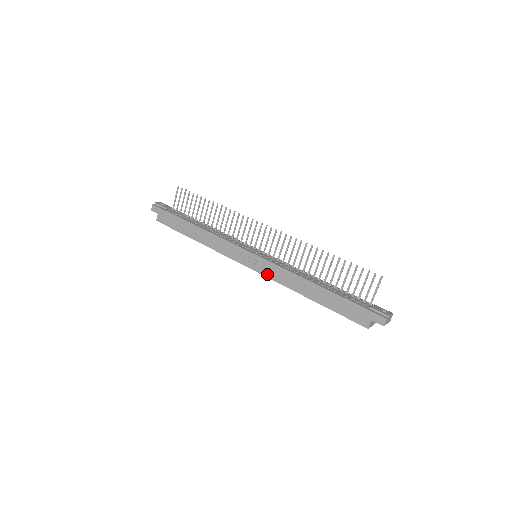
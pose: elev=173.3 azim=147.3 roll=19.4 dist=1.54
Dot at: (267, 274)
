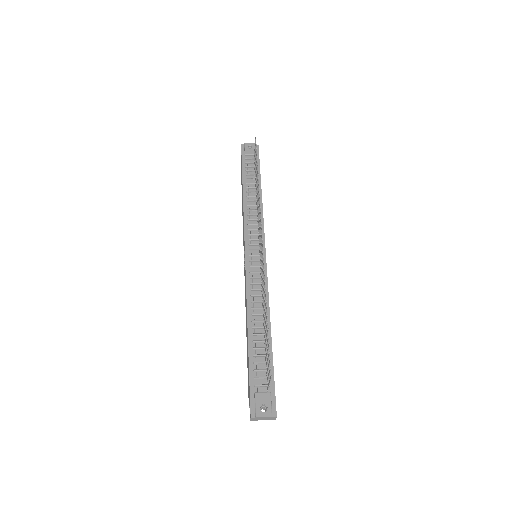
Dot at: occluded
